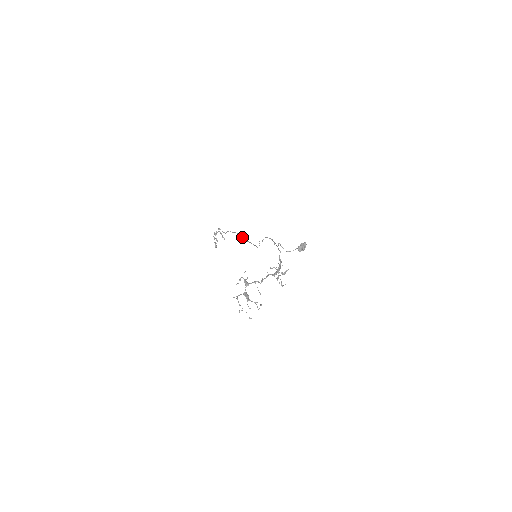
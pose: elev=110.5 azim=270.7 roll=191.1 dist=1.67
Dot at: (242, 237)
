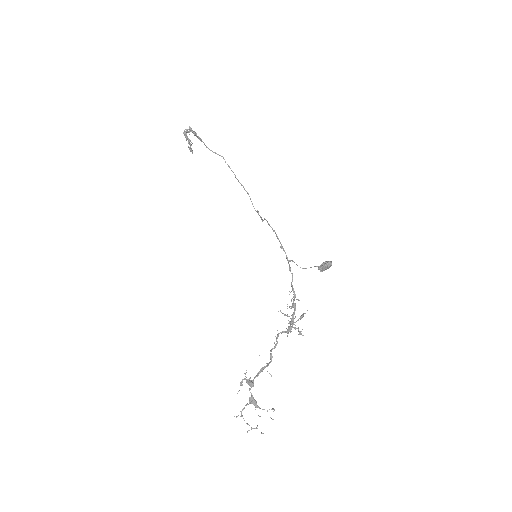
Dot at: (228, 166)
